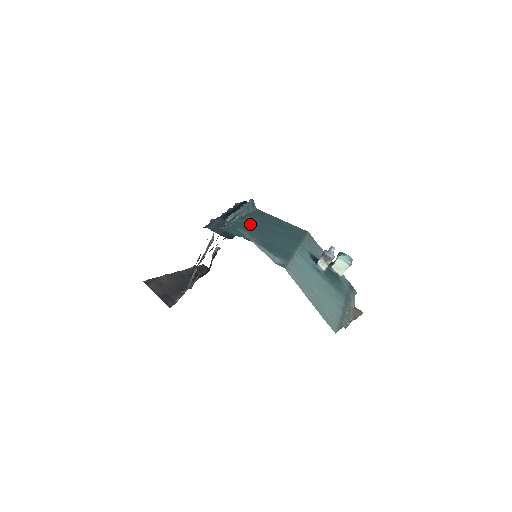
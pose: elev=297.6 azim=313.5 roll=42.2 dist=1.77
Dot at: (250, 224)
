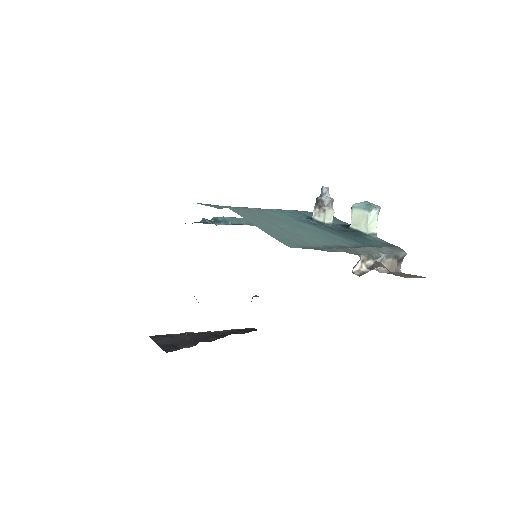
Dot at: occluded
